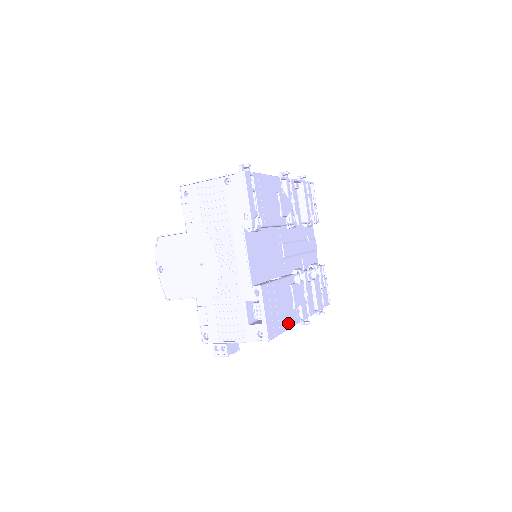
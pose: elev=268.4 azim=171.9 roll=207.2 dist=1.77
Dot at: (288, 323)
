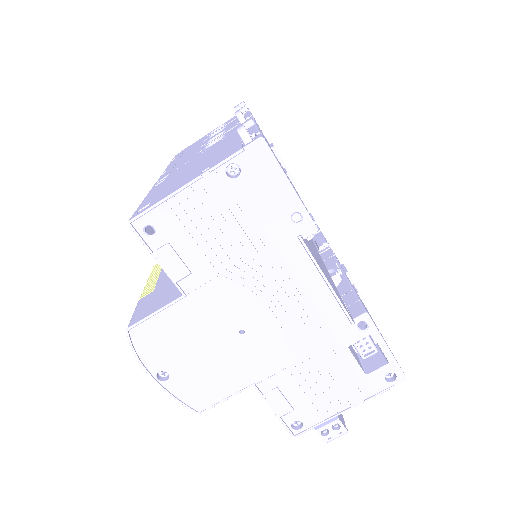
Dot at: occluded
